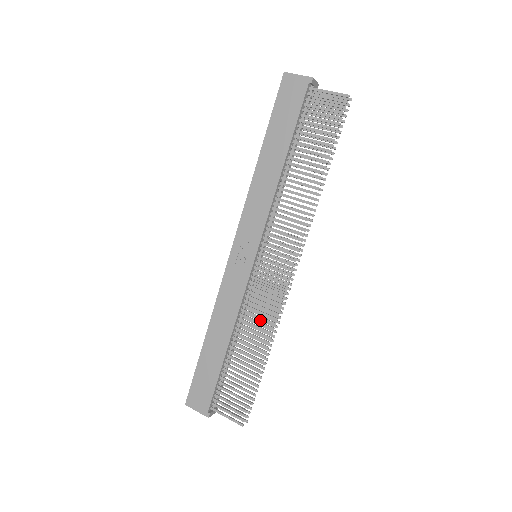
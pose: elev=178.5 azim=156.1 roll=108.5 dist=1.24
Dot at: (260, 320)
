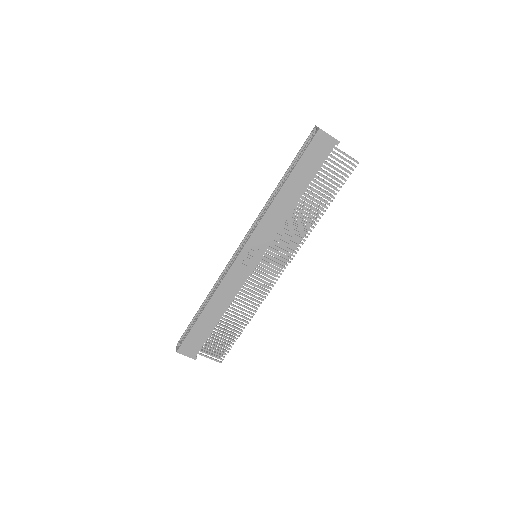
Dot at: occluded
